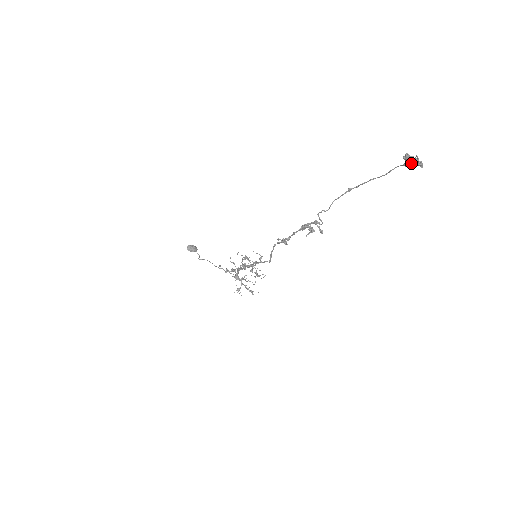
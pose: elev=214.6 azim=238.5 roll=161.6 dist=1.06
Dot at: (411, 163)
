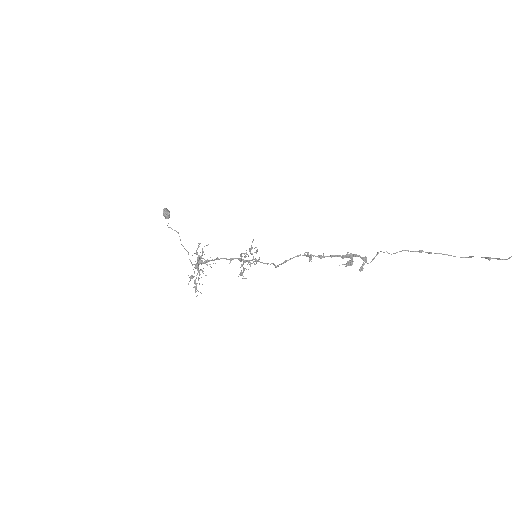
Dot at: out of frame
